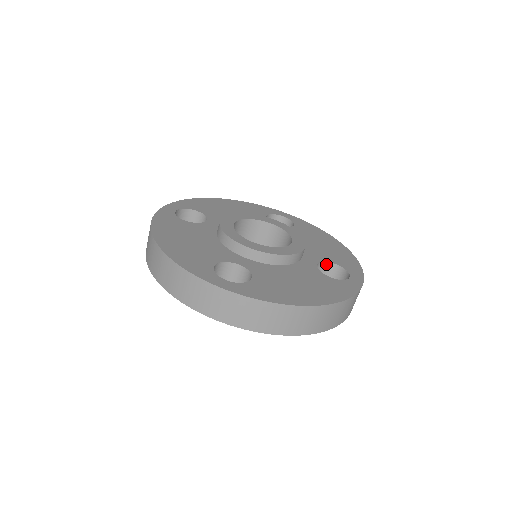
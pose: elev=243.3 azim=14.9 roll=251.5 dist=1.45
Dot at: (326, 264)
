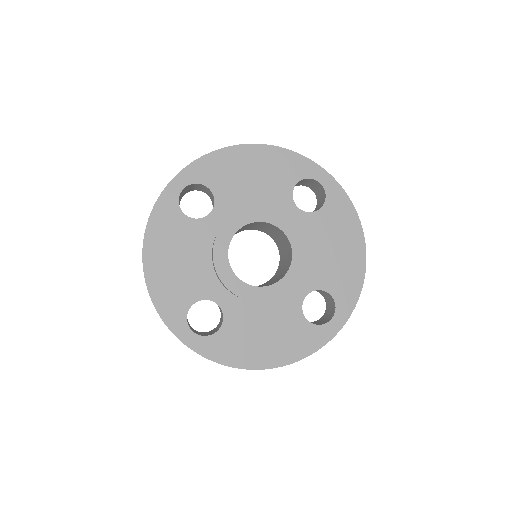
Dot at: (320, 290)
